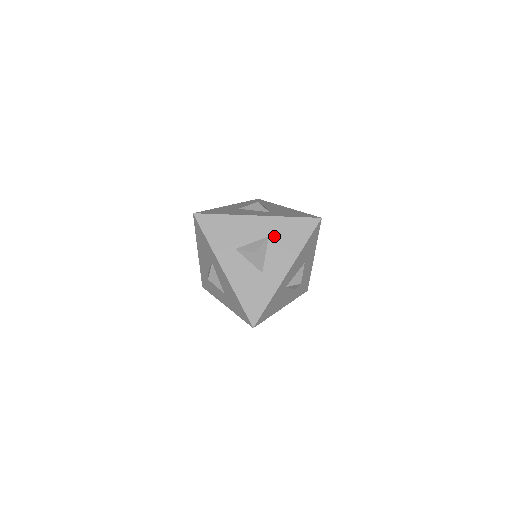
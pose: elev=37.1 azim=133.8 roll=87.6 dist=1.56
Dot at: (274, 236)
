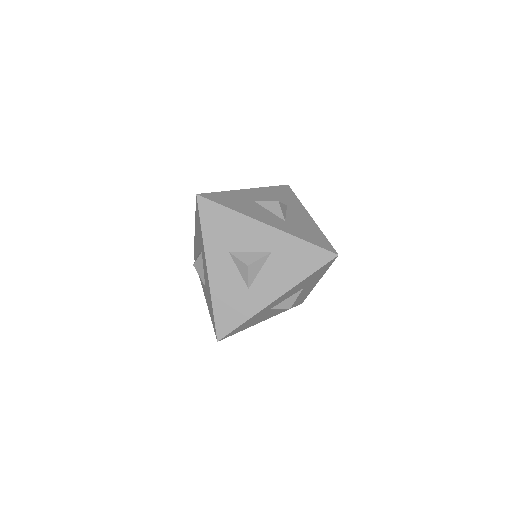
Dot at: (277, 254)
